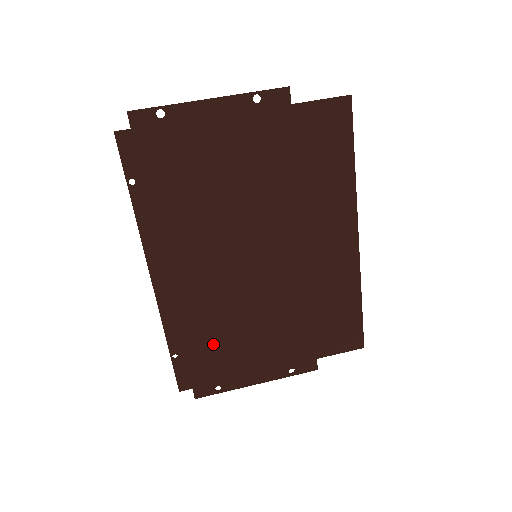
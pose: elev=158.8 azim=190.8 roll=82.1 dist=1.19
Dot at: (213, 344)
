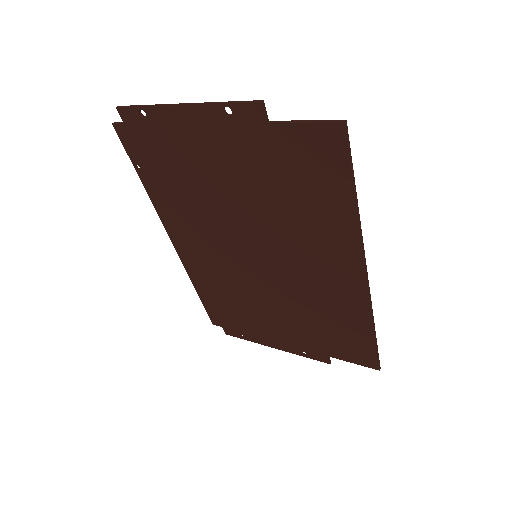
Dot at: (231, 306)
